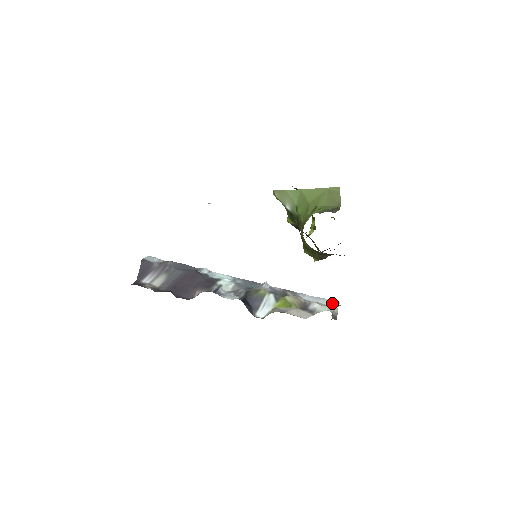
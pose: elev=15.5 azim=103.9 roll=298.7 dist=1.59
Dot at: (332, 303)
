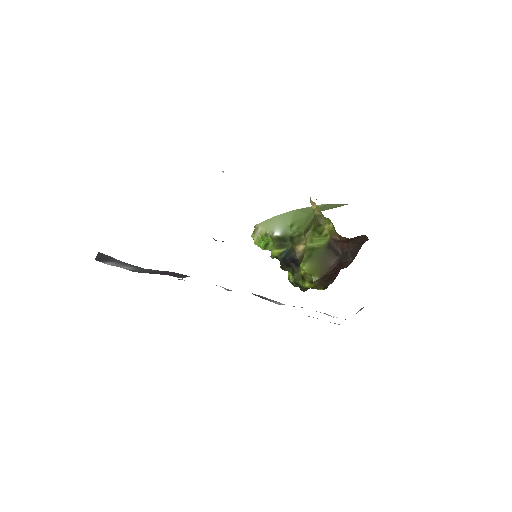
Dot at: occluded
